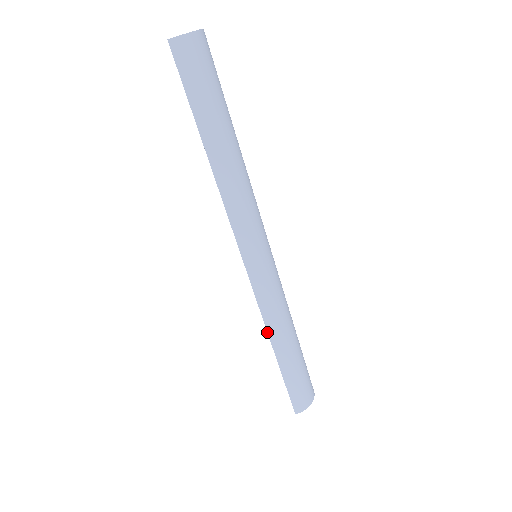
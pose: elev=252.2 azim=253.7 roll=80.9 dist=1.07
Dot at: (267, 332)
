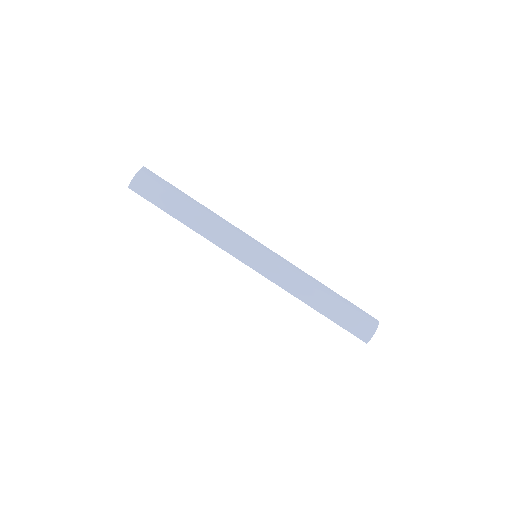
Dot at: occluded
